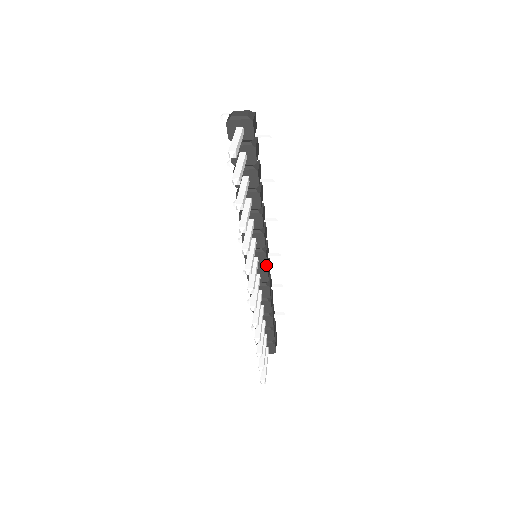
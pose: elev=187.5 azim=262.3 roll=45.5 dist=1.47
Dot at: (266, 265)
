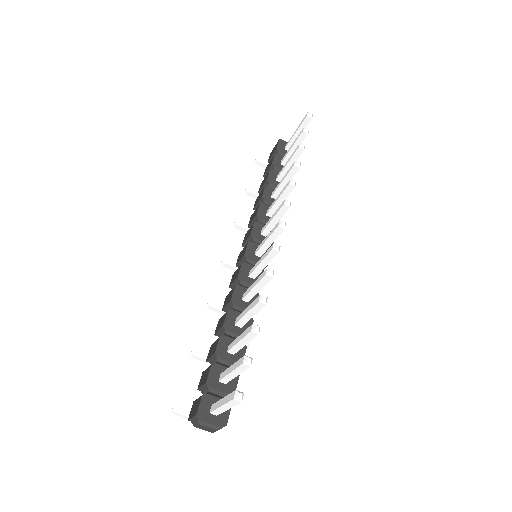
Dot at: occluded
